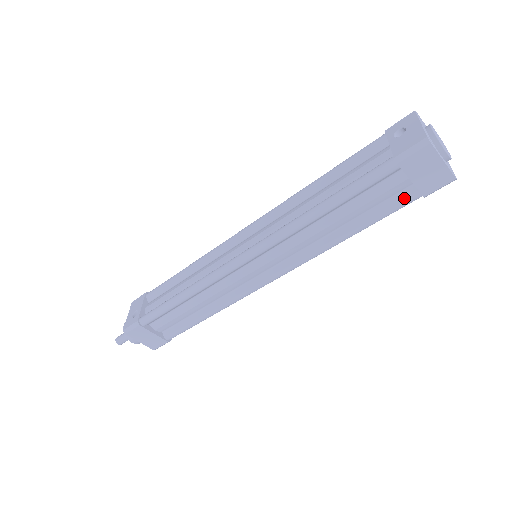
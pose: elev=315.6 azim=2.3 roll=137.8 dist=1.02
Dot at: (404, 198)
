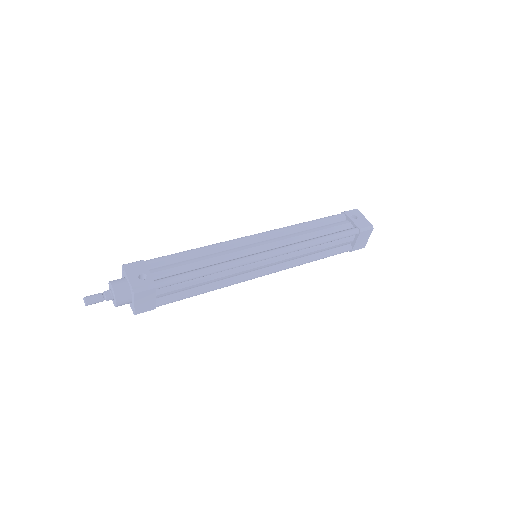
Dot at: (345, 249)
